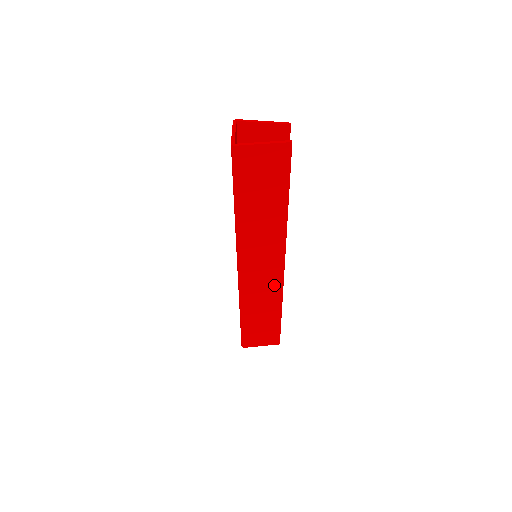
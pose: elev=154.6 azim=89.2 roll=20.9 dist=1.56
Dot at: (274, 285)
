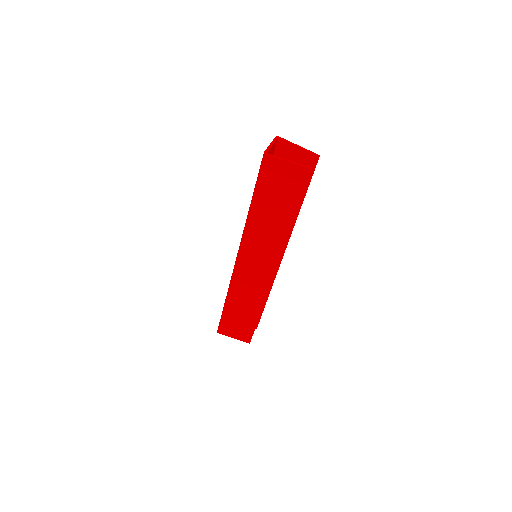
Dot at: (261, 286)
